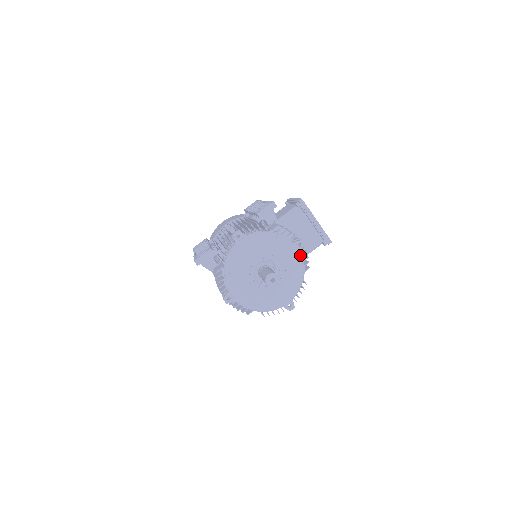
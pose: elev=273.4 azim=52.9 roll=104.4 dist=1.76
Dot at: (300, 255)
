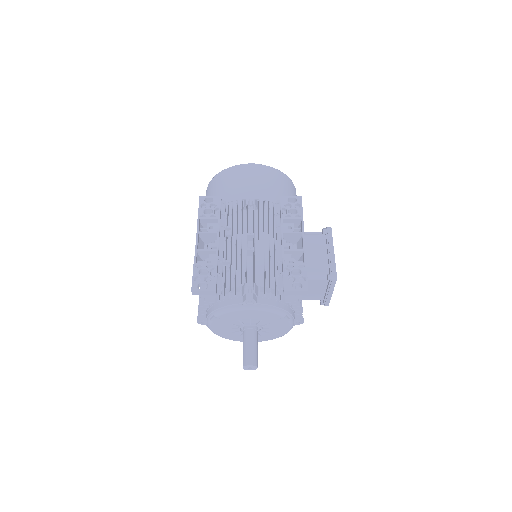
Dot at: occluded
